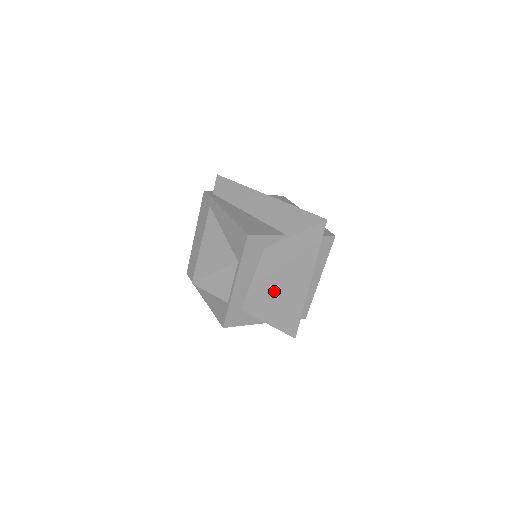
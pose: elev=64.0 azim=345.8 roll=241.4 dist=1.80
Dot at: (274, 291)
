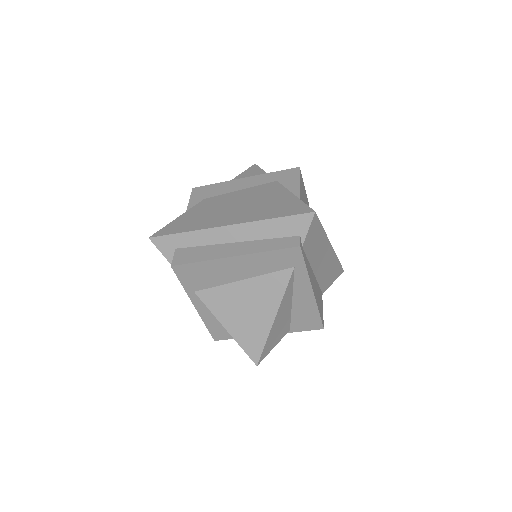
Dot at: occluded
